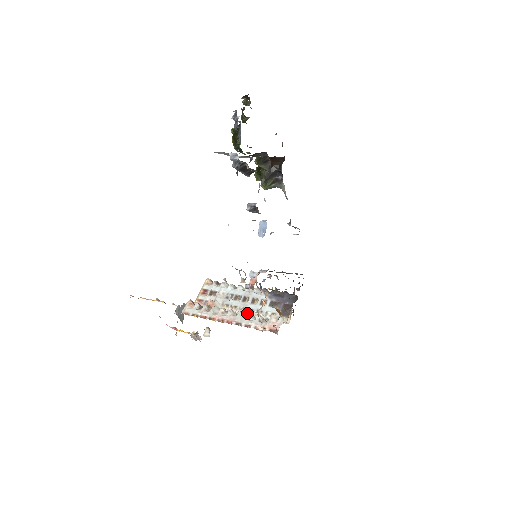
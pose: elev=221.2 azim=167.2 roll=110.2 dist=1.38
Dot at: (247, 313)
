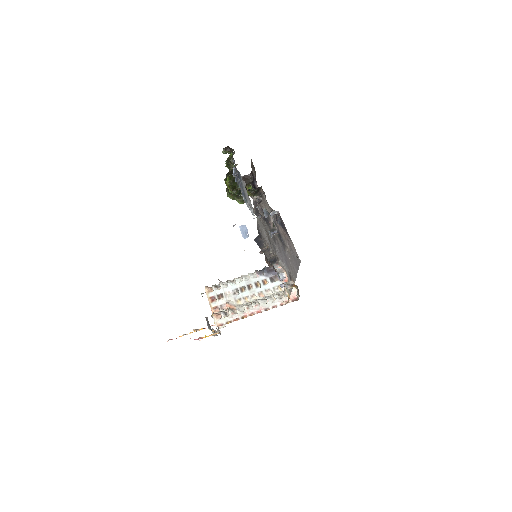
Dot at: (266, 298)
